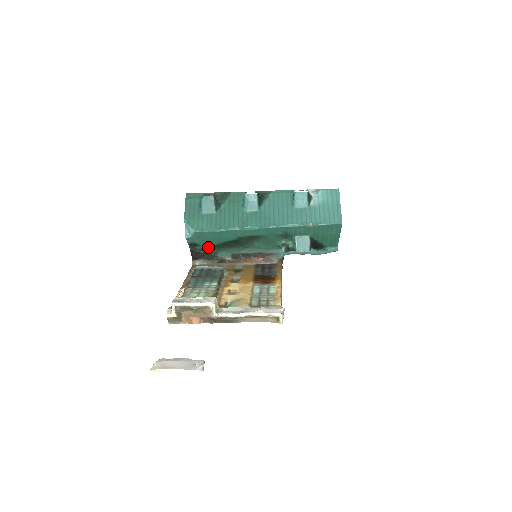
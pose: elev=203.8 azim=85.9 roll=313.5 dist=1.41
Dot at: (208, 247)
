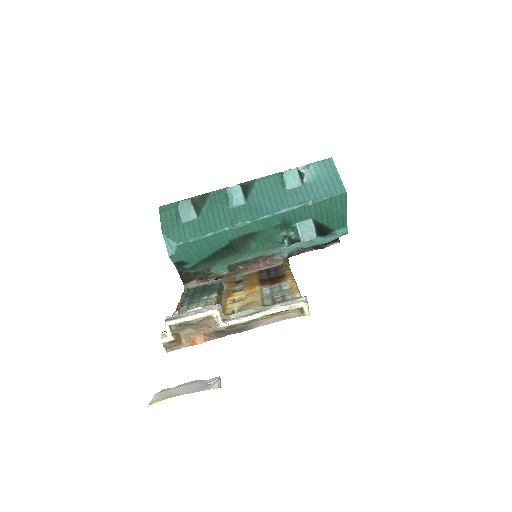
Dot at: (198, 263)
